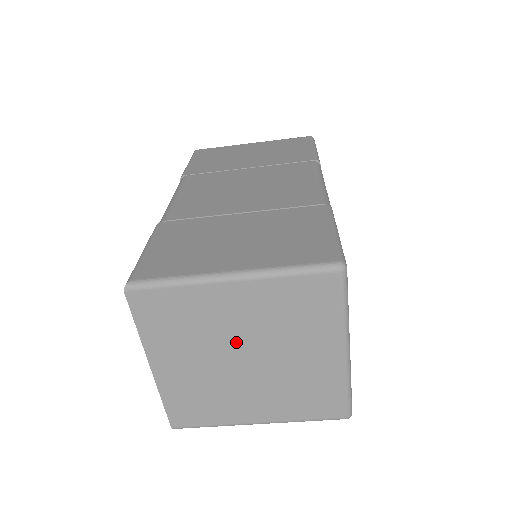
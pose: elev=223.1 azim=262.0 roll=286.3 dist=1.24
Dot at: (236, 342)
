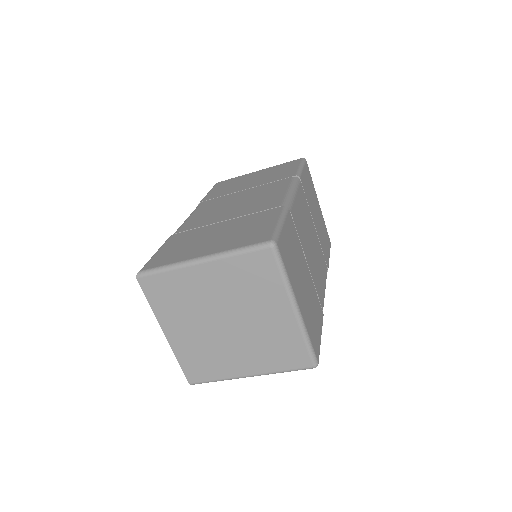
Dot at: (216, 309)
